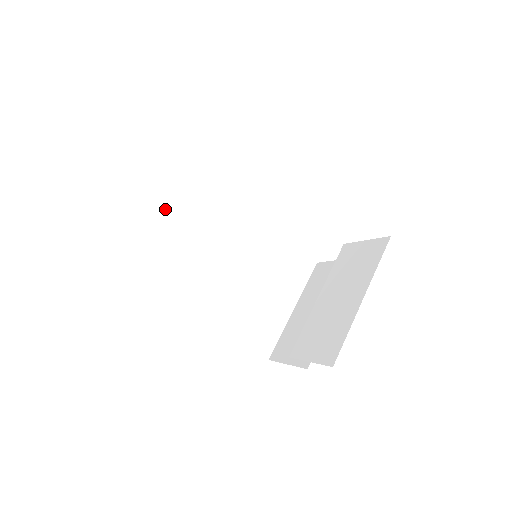
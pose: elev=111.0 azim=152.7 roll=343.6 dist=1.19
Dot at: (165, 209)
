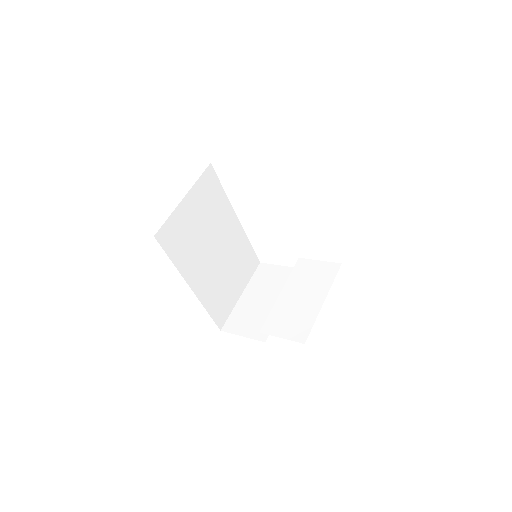
Dot at: (190, 200)
